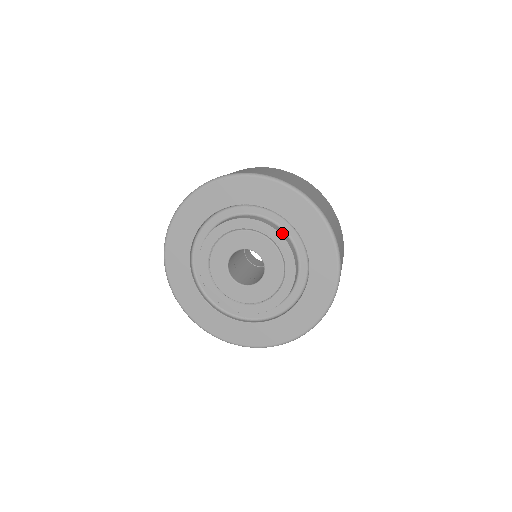
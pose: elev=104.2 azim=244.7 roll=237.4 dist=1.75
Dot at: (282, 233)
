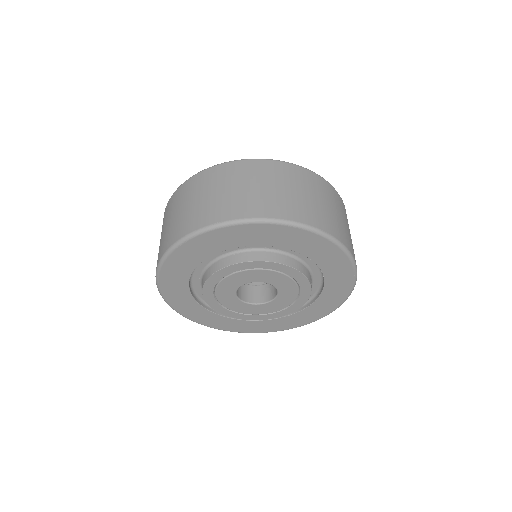
Dot at: (278, 258)
